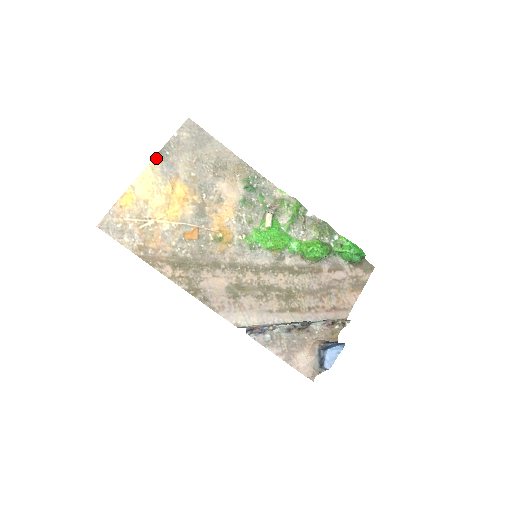
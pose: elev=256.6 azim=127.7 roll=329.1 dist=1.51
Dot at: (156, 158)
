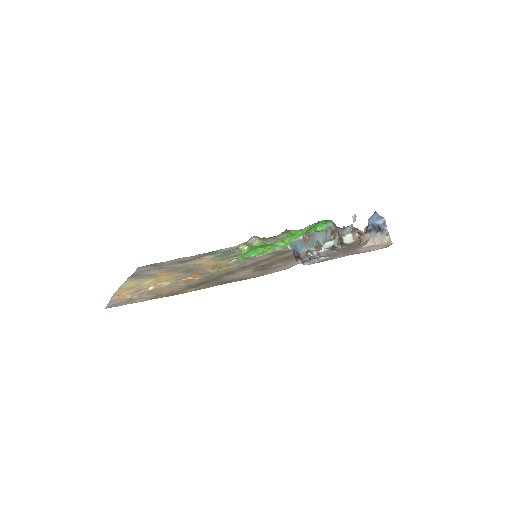
Dot at: (128, 279)
